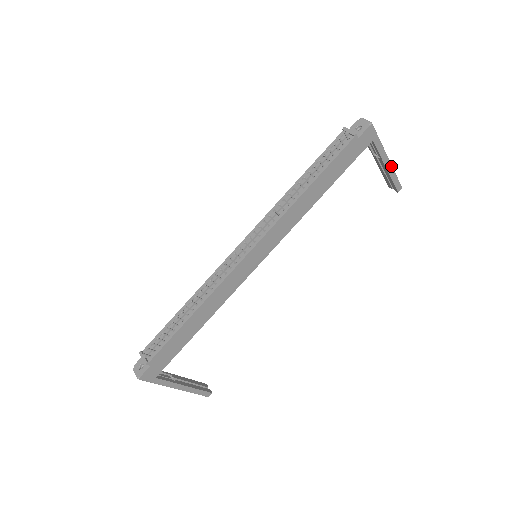
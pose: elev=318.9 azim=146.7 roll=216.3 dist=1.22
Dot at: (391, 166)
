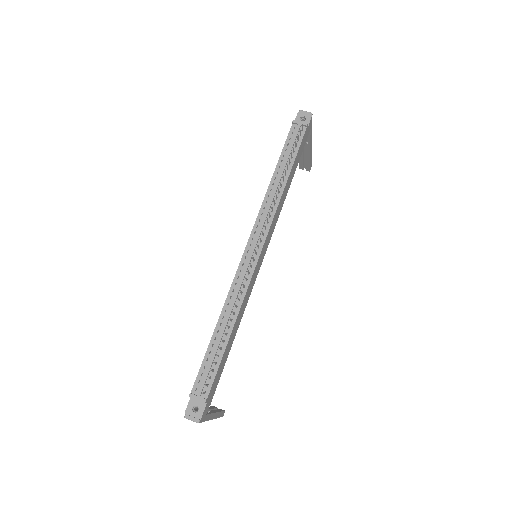
Dot at: (311, 149)
